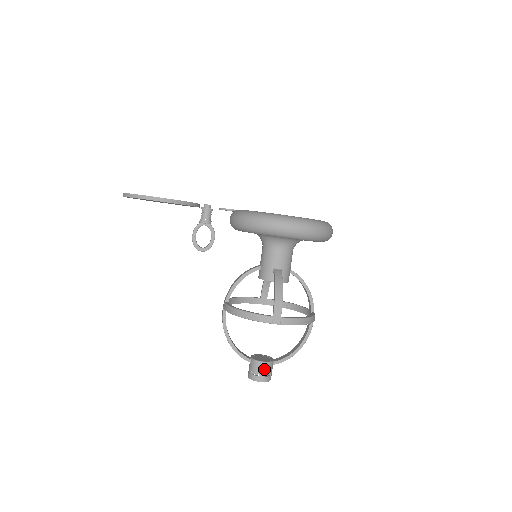
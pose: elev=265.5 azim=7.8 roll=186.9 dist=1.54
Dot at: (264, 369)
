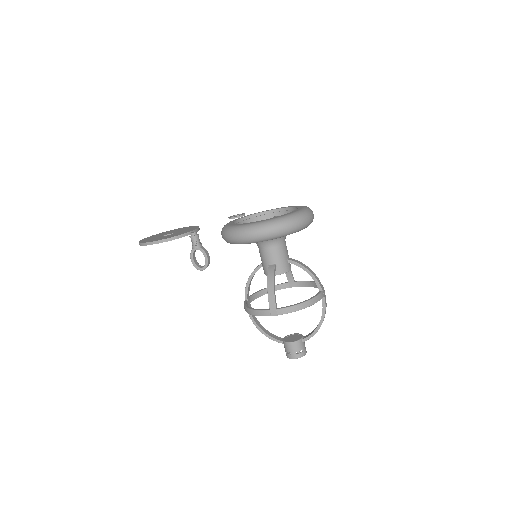
Dot at: (293, 348)
